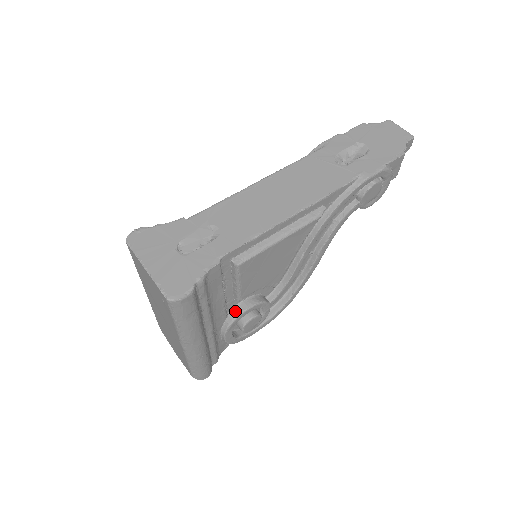
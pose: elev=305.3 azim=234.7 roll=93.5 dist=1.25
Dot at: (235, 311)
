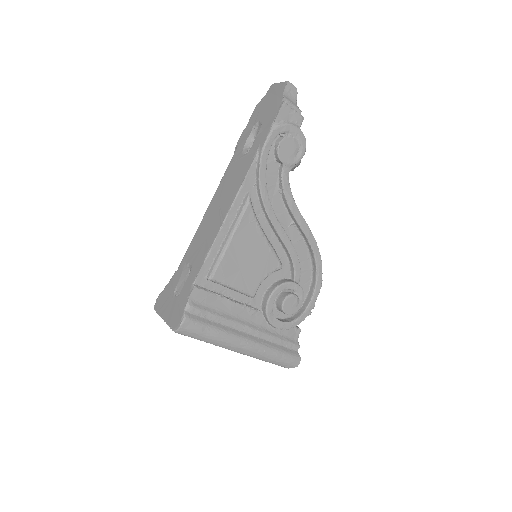
Dot at: (263, 305)
